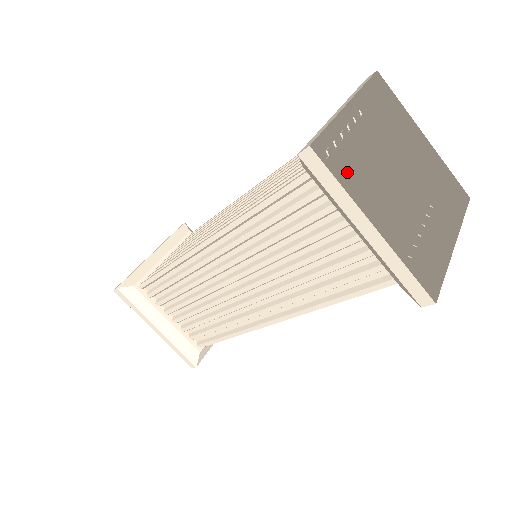
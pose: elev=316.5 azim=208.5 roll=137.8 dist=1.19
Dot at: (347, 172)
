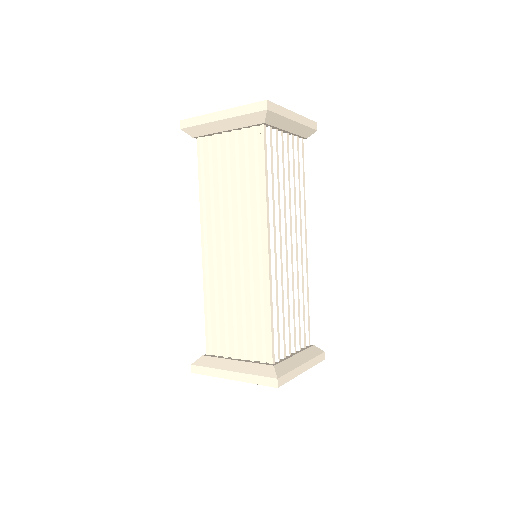
Dot at: occluded
